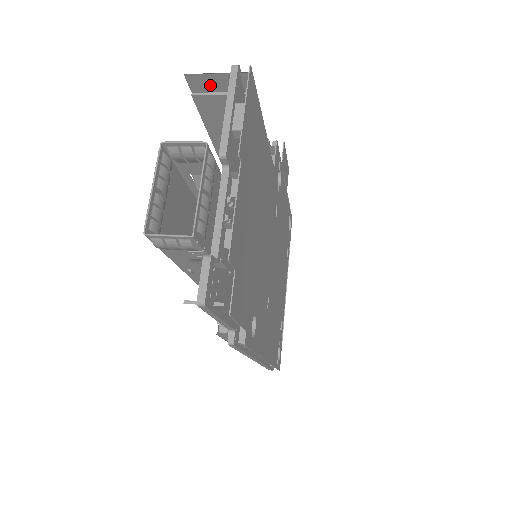
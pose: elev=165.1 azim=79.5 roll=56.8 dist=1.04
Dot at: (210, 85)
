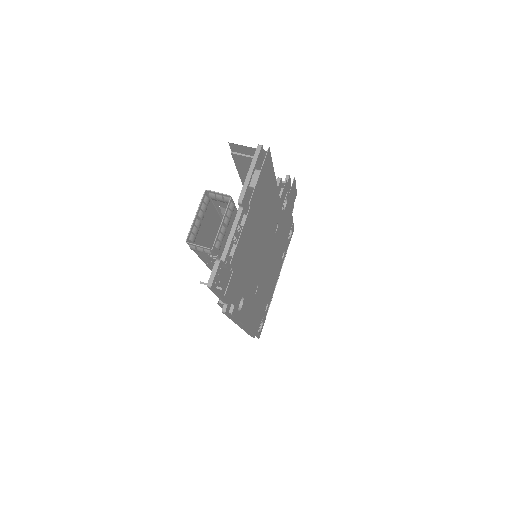
Dot at: (243, 151)
